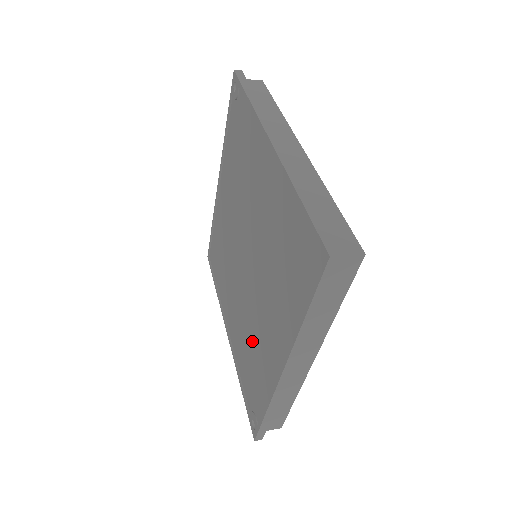
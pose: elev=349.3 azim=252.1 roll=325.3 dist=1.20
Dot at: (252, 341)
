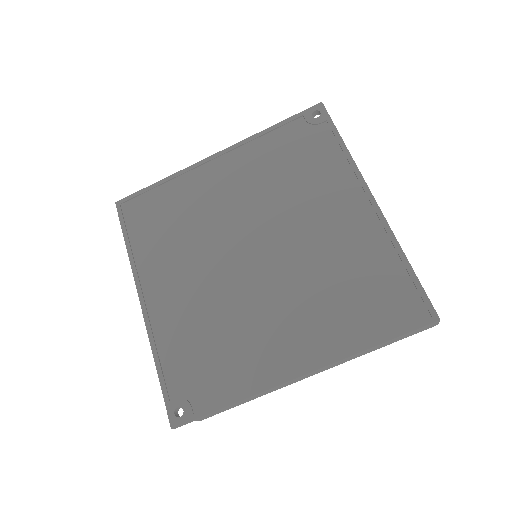
Dot at: (225, 331)
